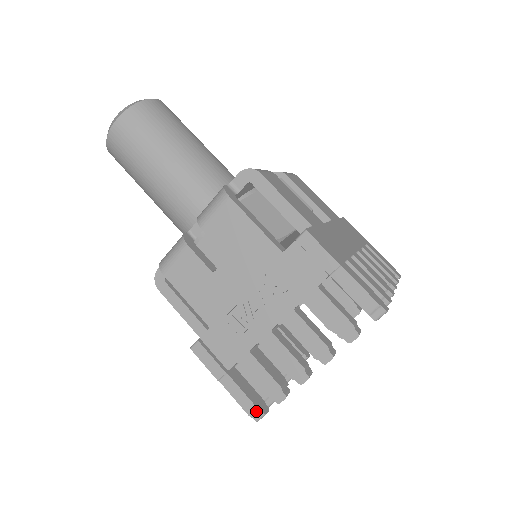
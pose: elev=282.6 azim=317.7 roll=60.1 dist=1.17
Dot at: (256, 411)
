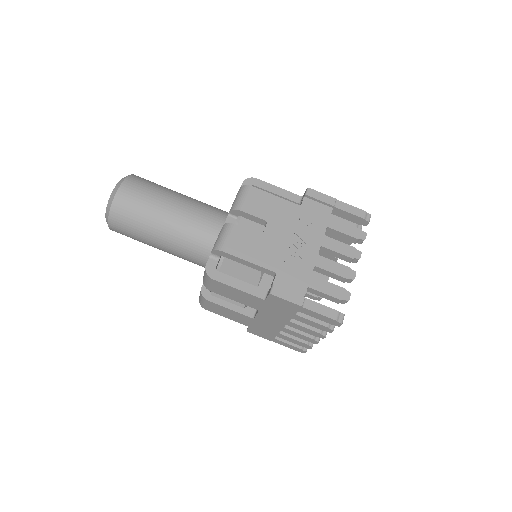
Dot at: (338, 314)
